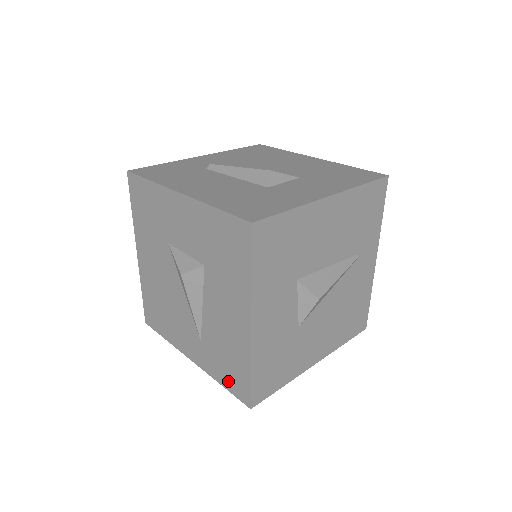
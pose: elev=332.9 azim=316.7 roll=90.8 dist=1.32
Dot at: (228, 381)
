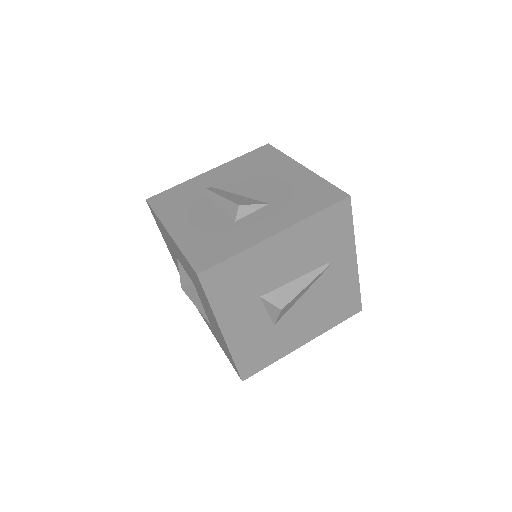
Dot at: (229, 359)
